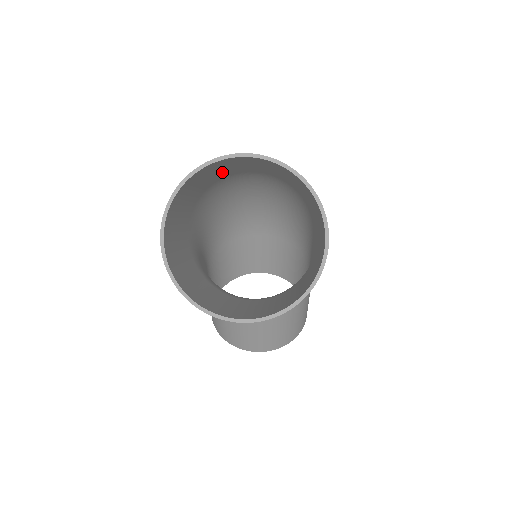
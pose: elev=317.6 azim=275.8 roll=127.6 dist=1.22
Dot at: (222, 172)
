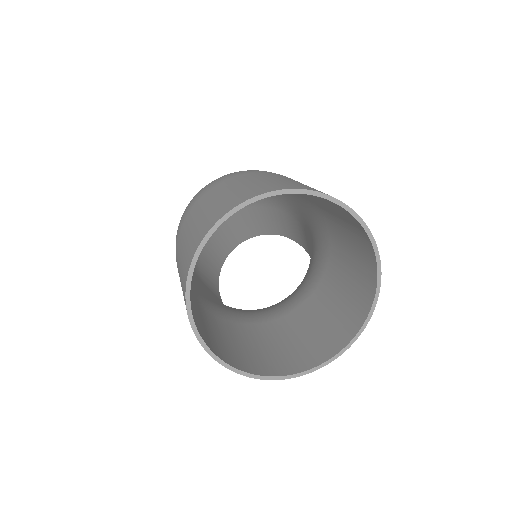
Dot at: occluded
